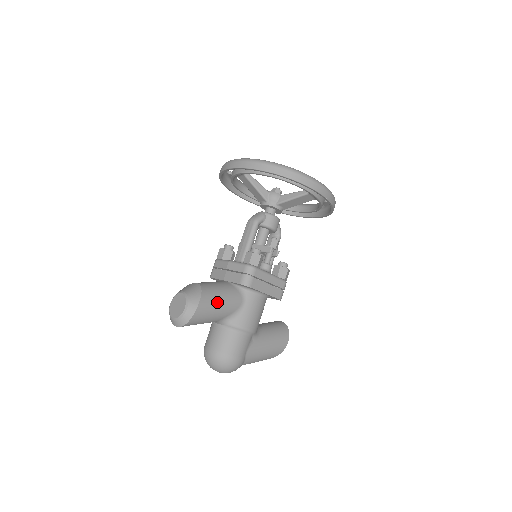
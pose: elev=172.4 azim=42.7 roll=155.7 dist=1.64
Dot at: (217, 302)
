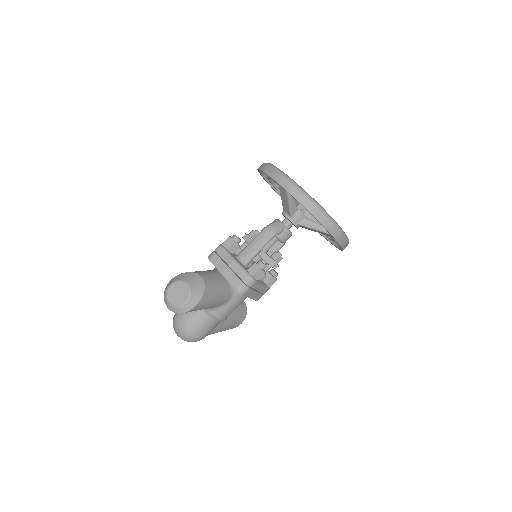
Dot at: (212, 301)
